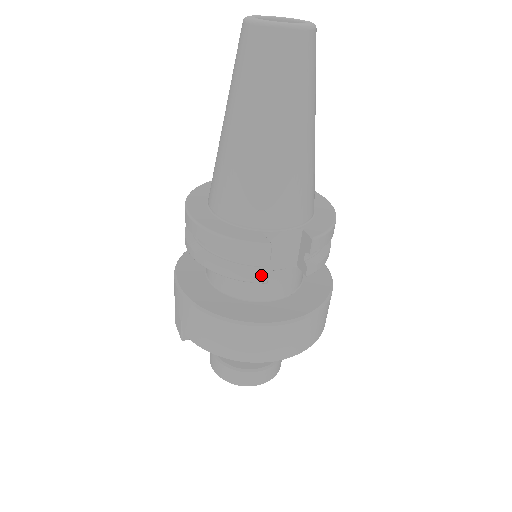
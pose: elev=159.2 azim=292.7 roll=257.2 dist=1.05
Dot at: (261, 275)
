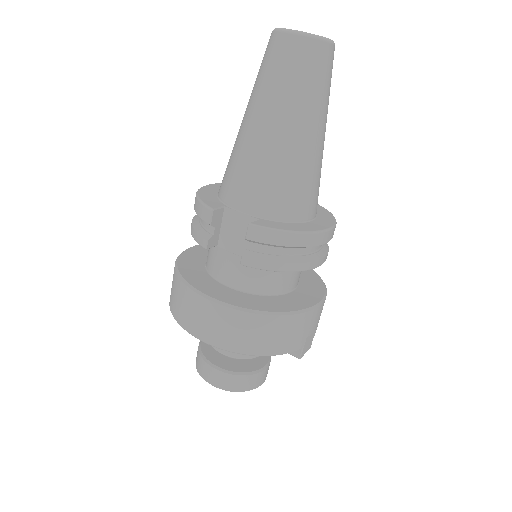
Dot at: (203, 238)
